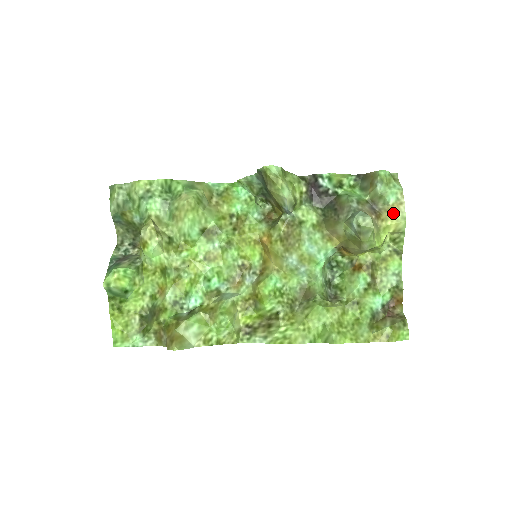
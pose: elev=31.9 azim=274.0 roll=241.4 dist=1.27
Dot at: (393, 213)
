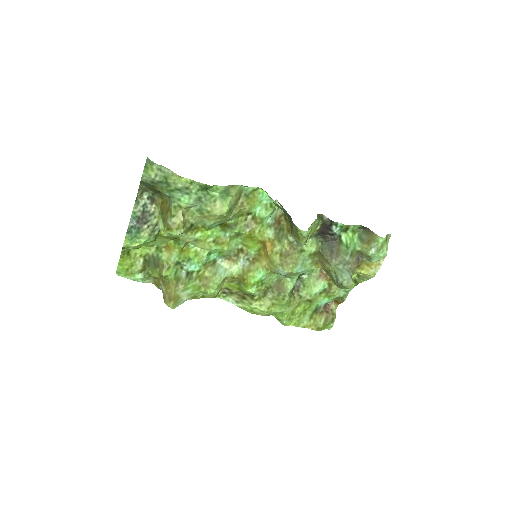
Dot at: (370, 268)
